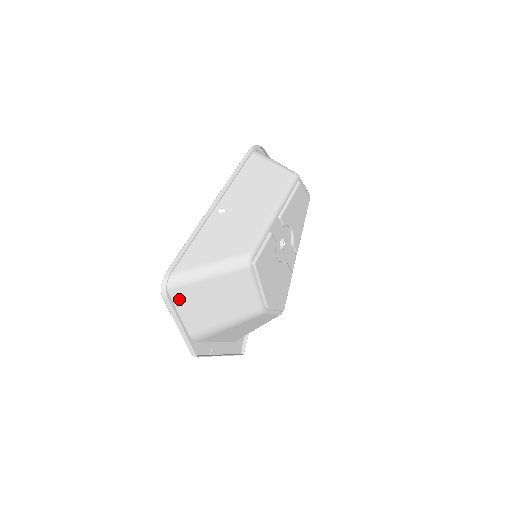
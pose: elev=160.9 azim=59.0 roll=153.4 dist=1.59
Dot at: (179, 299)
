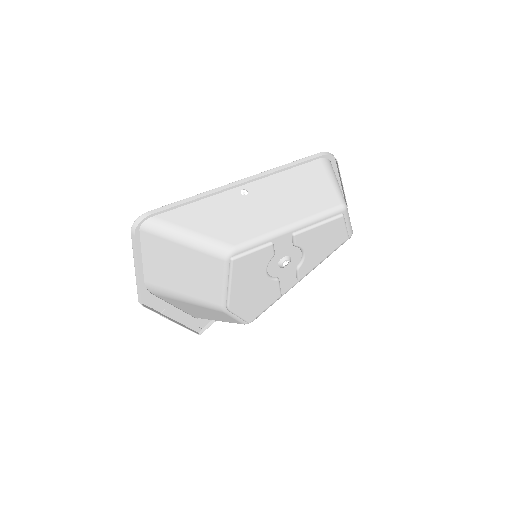
Dot at: (148, 244)
